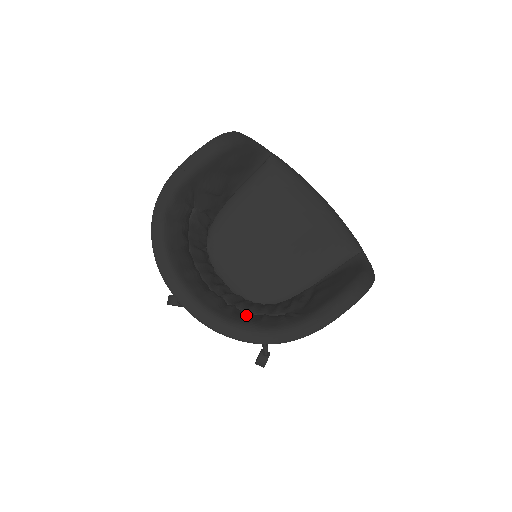
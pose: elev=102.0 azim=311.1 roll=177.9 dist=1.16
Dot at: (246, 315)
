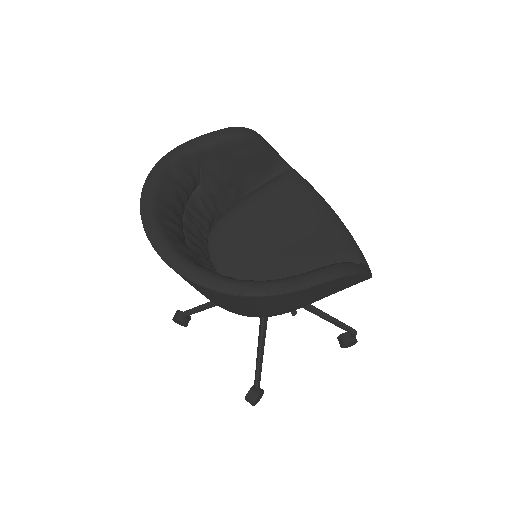
Dot at: occluded
